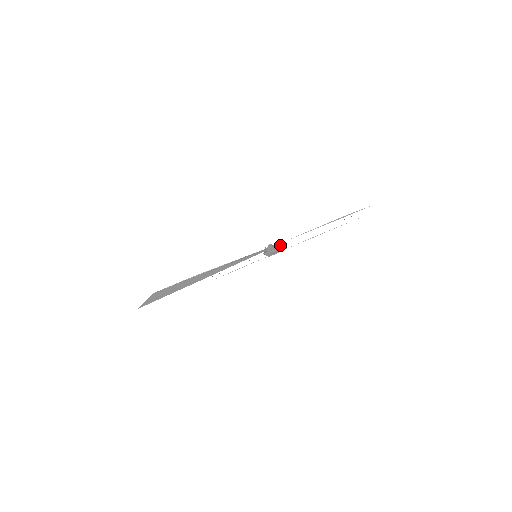
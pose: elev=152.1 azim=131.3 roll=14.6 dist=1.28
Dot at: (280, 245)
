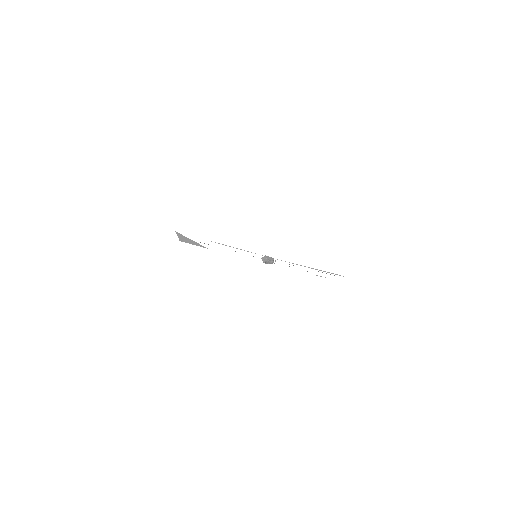
Dot at: (272, 258)
